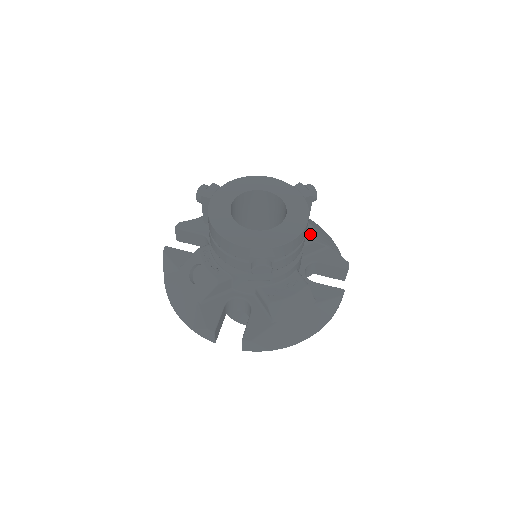
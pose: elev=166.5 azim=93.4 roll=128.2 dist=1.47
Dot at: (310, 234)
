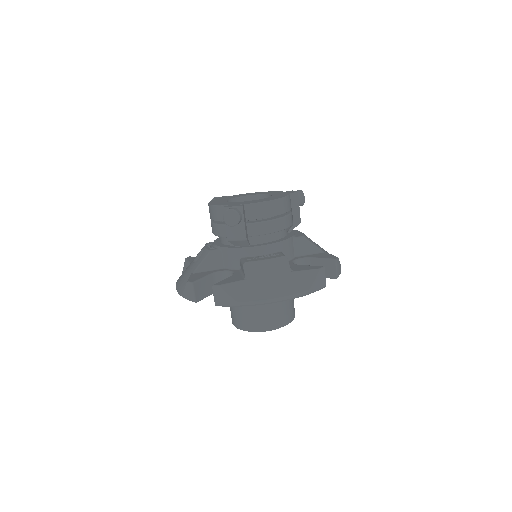
Dot at: (303, 235)
